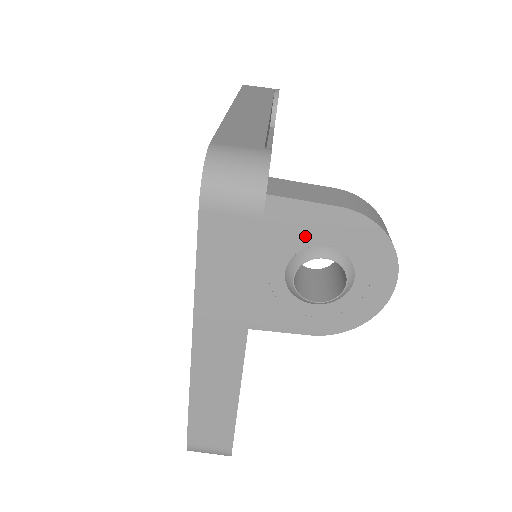
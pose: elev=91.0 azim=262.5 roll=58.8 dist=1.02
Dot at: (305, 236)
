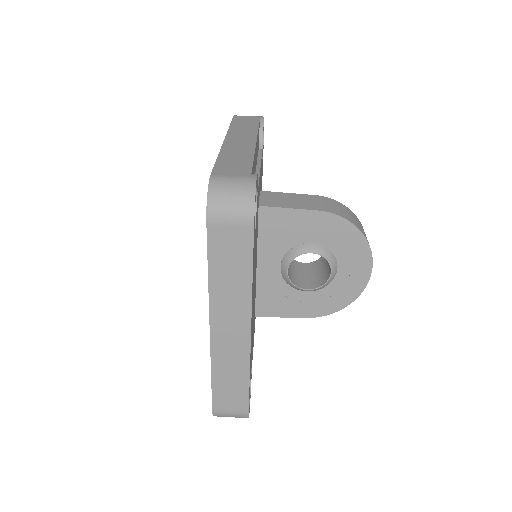
Dot at: (293, 236)
